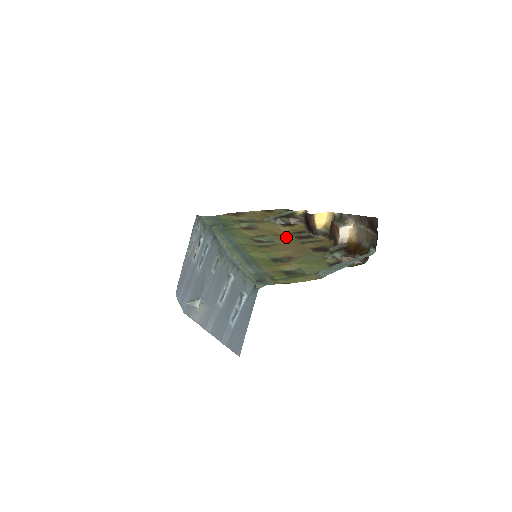
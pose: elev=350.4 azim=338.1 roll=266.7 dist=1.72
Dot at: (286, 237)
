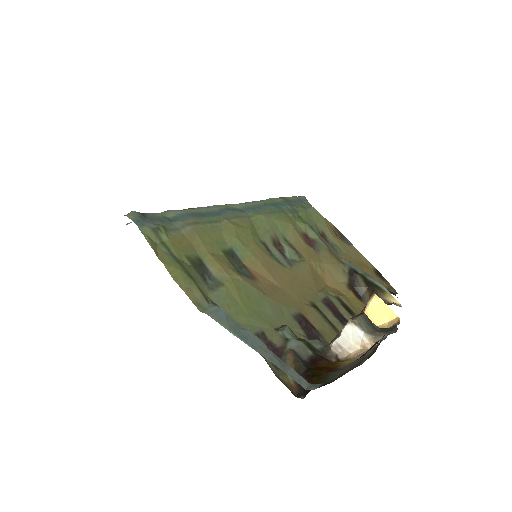
Dot at: (318, 285)
